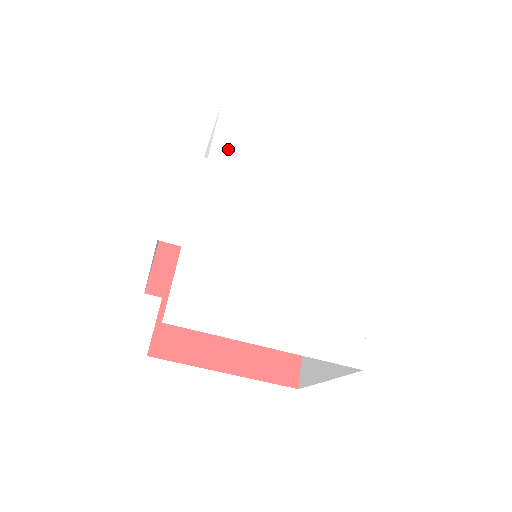
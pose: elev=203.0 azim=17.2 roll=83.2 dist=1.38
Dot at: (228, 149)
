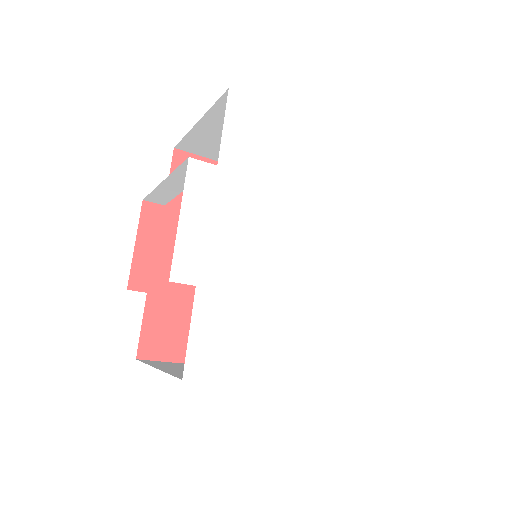
Dot at: (240, 151)
